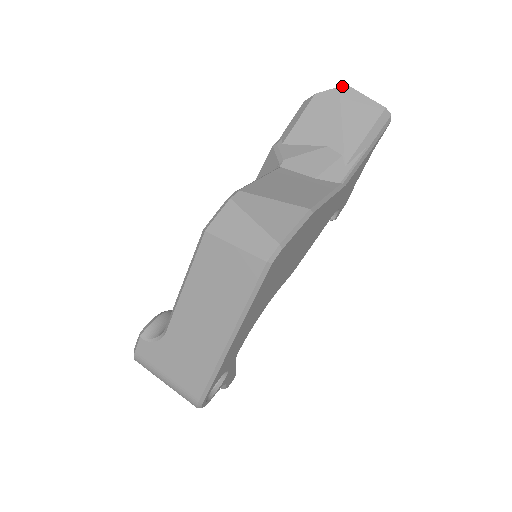
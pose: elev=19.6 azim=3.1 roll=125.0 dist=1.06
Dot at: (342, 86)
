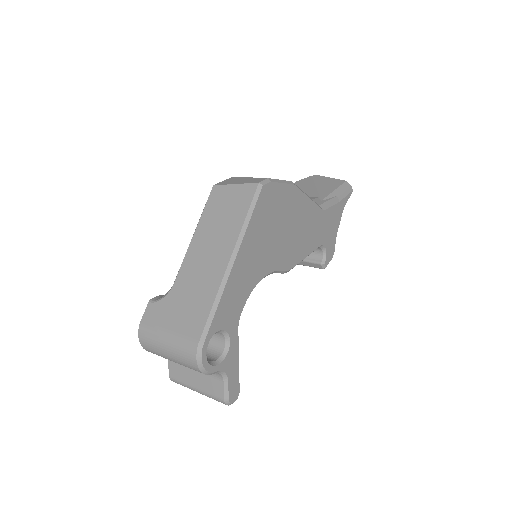
Dot at: (314, 175)
